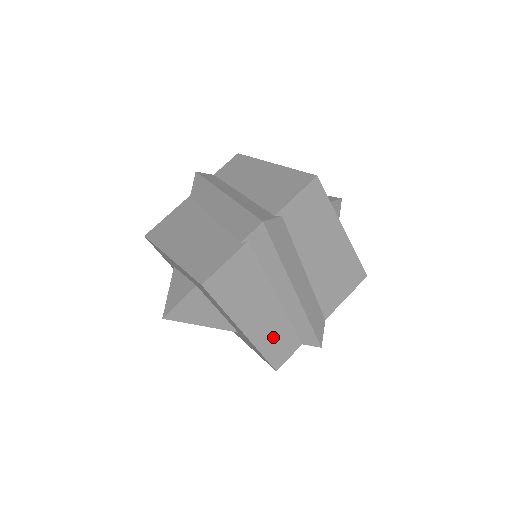
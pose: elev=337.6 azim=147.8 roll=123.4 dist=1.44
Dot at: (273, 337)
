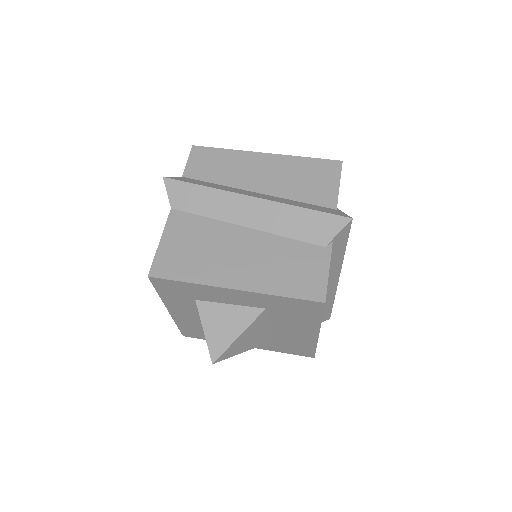
Dot at: occluded
